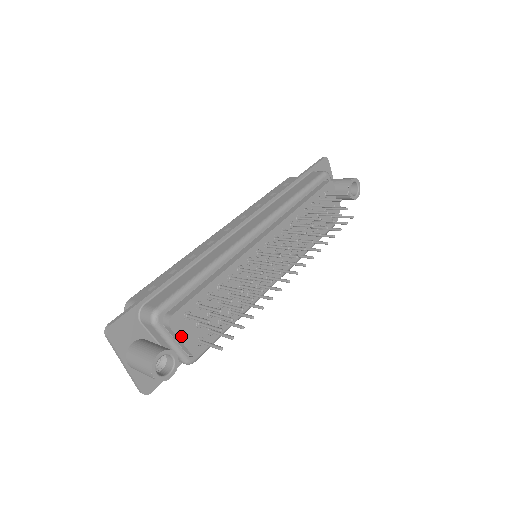
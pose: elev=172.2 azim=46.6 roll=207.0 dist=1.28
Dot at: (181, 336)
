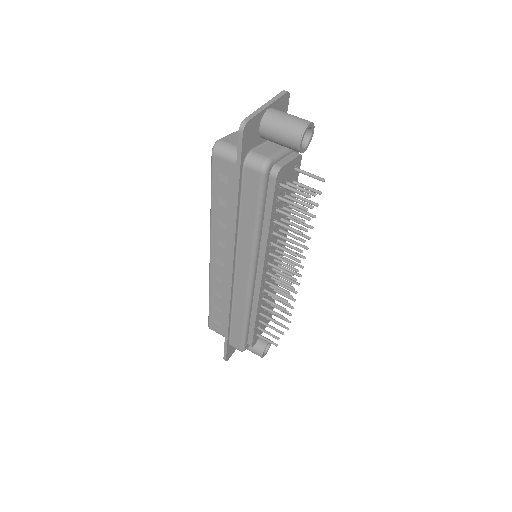
Dot at: occluded
